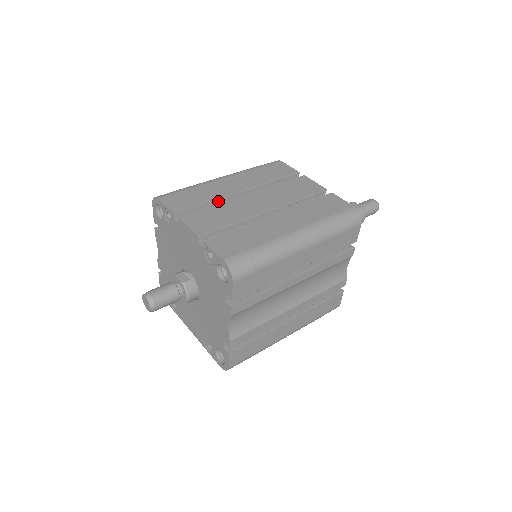
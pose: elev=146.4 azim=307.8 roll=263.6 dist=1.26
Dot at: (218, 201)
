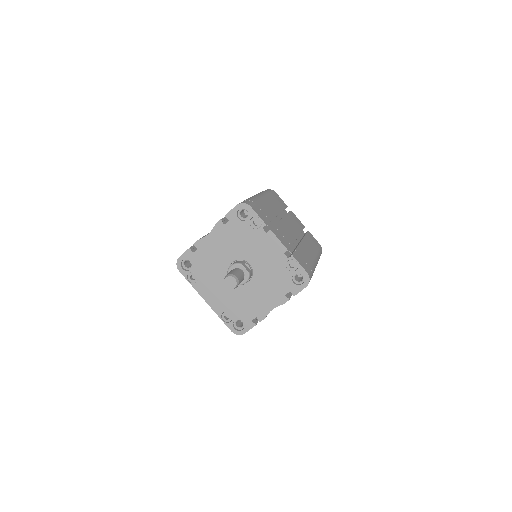
Dot at: occluded
